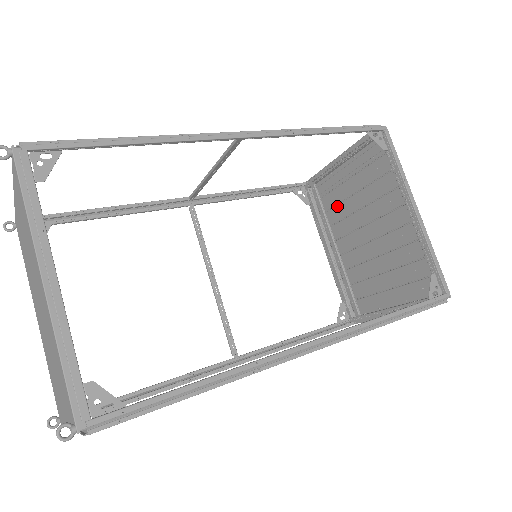
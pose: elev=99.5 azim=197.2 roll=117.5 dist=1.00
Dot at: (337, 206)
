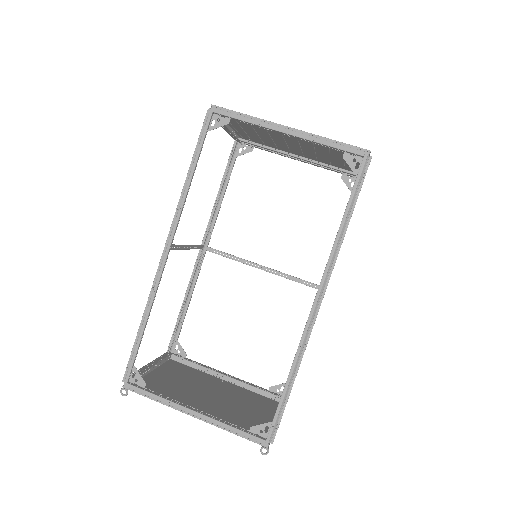
Dot at: occluded
